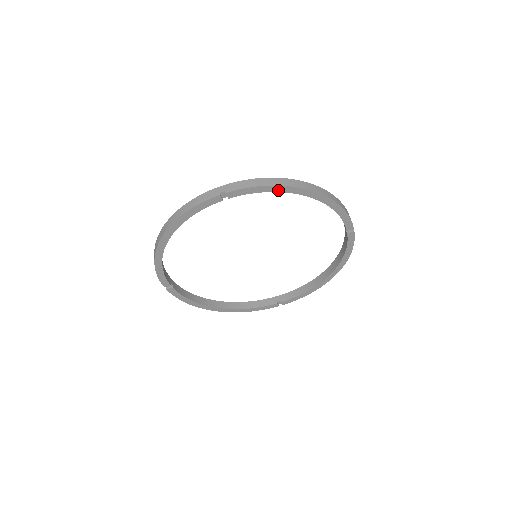
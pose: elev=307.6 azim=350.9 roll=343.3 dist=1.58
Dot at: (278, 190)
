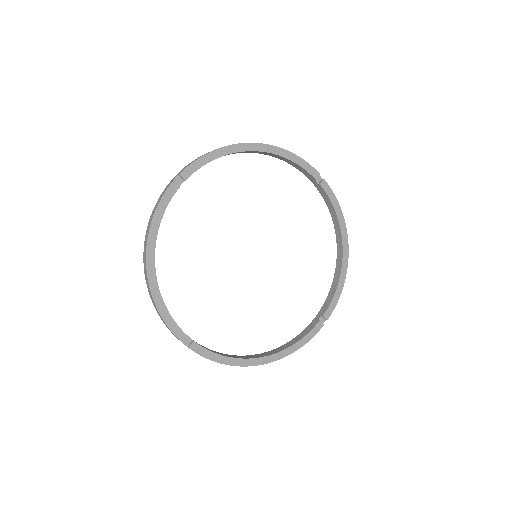
Dot at: (340, 221)
